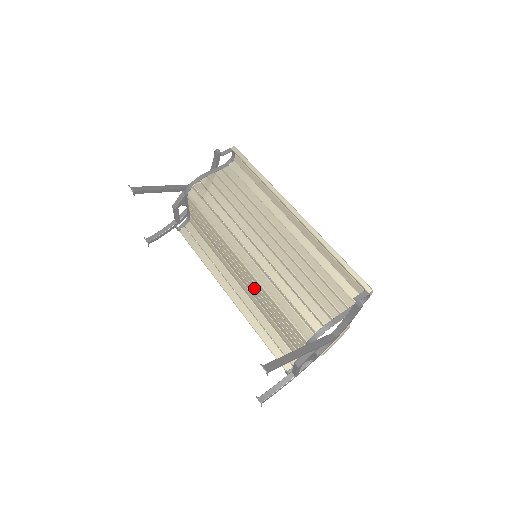
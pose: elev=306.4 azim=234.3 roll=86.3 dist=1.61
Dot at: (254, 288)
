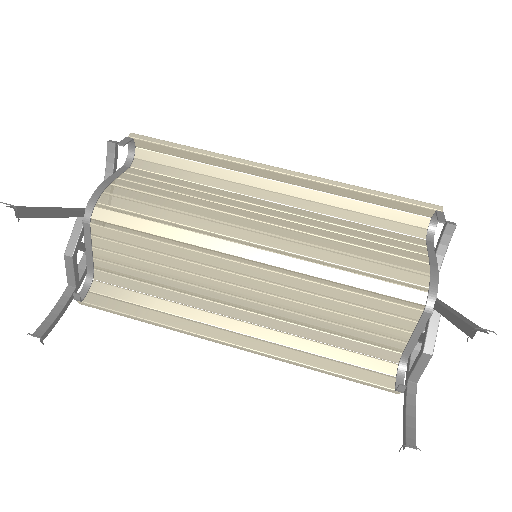
Dot at: (283, 299)
